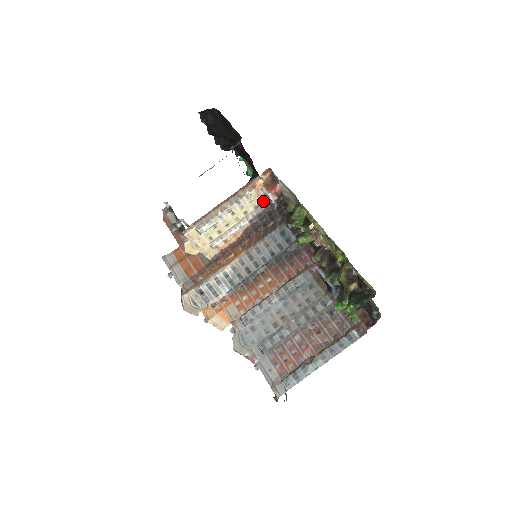
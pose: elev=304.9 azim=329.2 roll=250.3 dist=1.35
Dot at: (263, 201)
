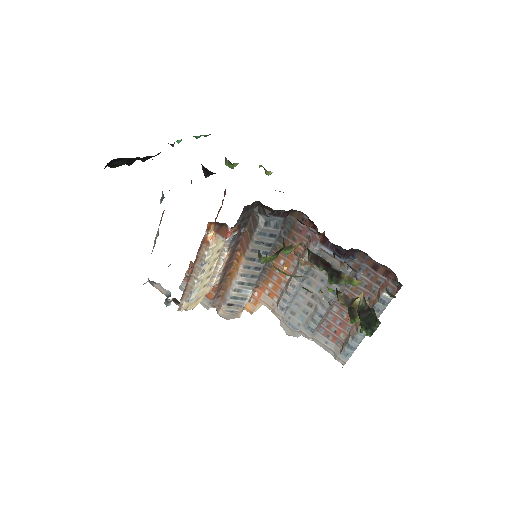
Dot at: occluded
